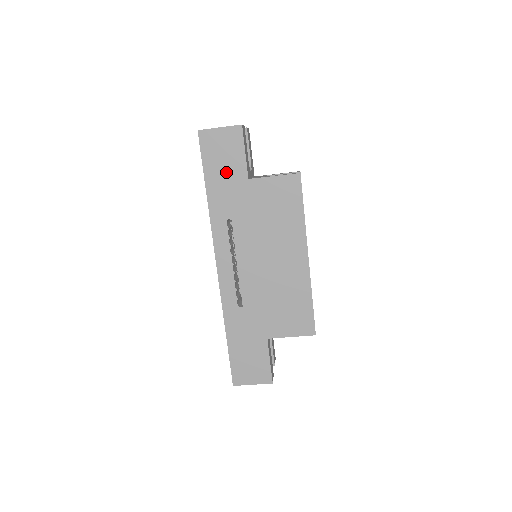
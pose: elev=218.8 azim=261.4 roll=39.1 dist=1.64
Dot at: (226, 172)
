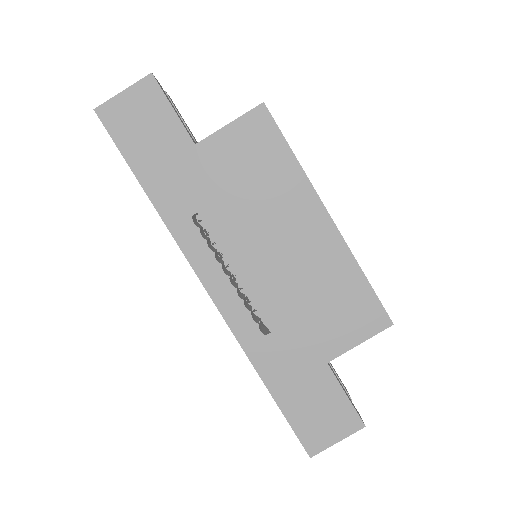
Dot at: (159, 149)
